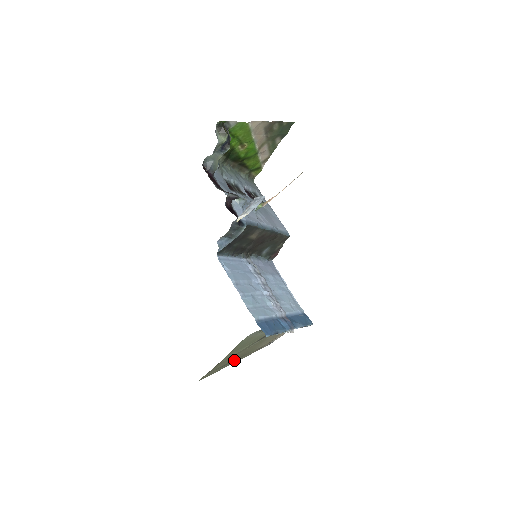
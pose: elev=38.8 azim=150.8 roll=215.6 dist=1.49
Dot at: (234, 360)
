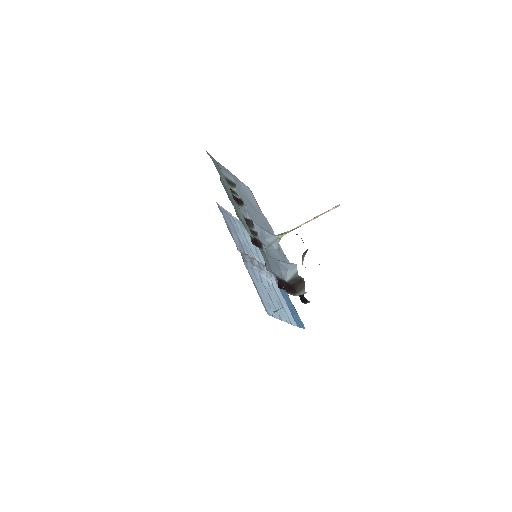
Dot at: occluded
